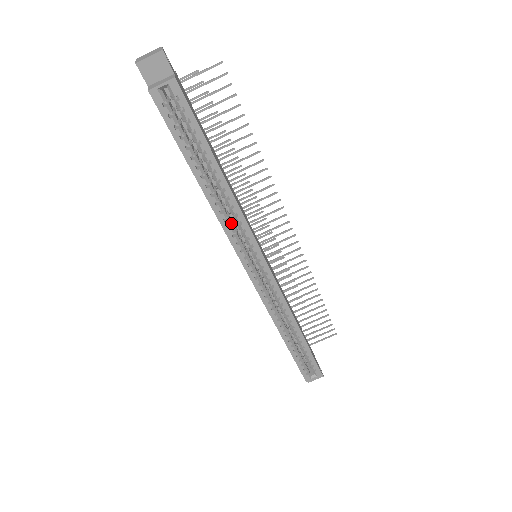
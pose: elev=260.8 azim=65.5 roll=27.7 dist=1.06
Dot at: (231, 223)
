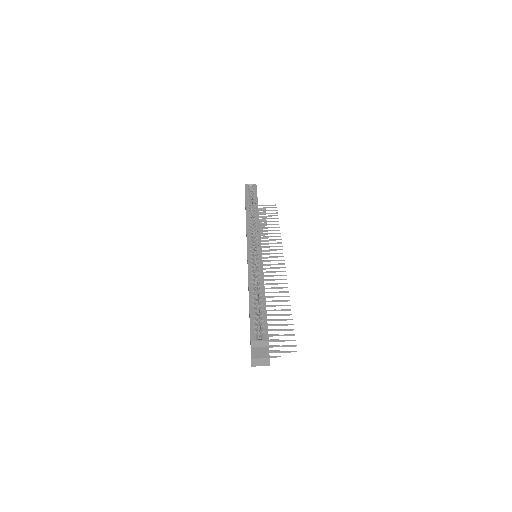
Dot at: (251, 225)
